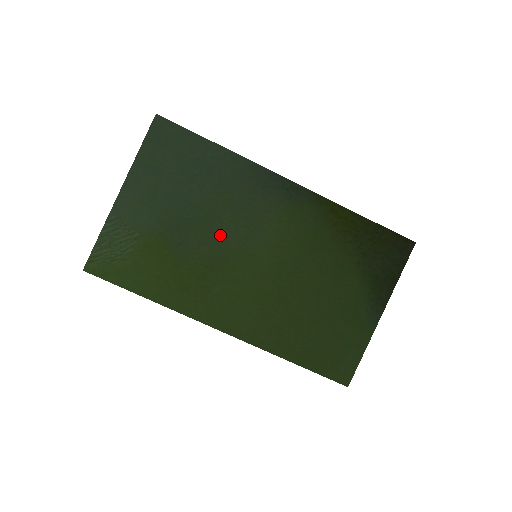
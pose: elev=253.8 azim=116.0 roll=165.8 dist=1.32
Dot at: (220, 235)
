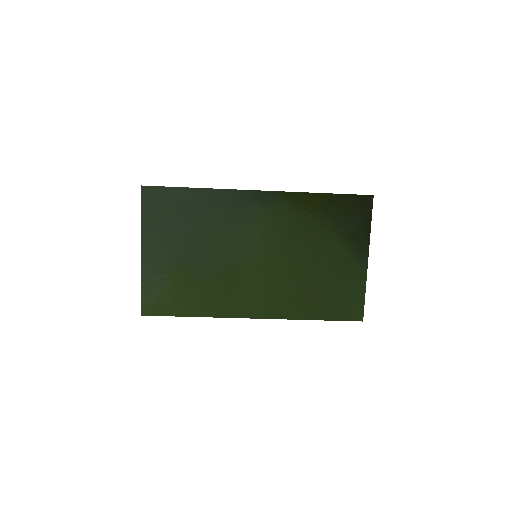
Dot at: (224, 252)
